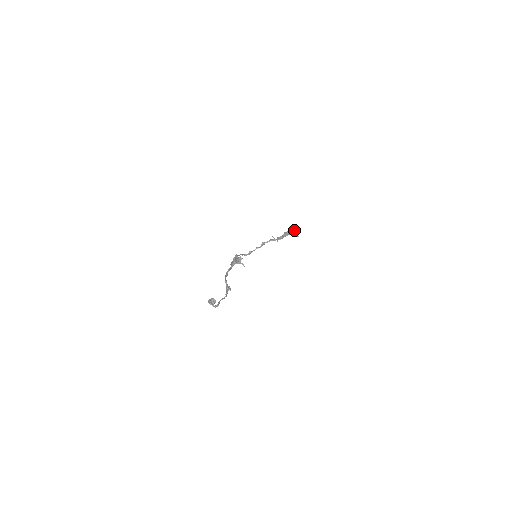
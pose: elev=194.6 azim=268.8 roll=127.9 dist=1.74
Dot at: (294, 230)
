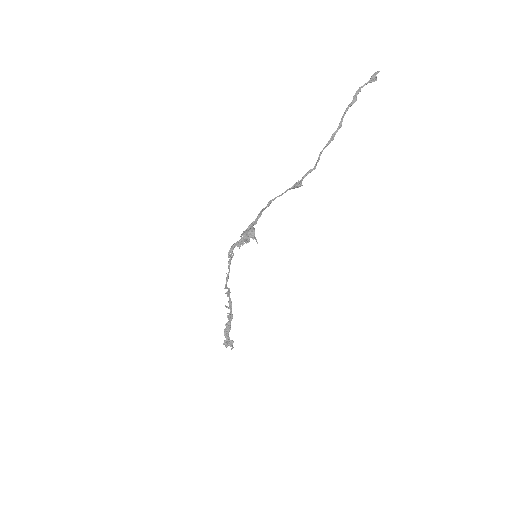
Dot at: (225, 341)
